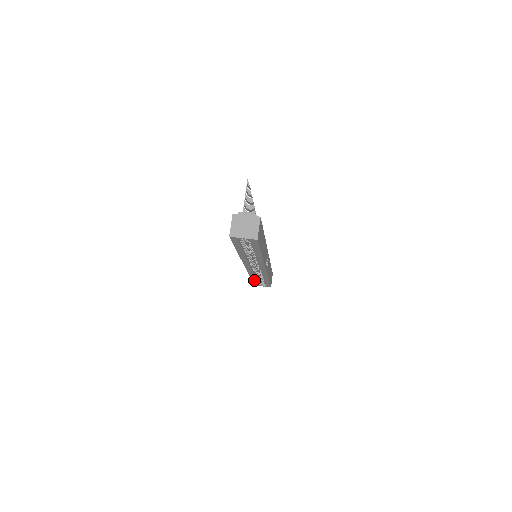
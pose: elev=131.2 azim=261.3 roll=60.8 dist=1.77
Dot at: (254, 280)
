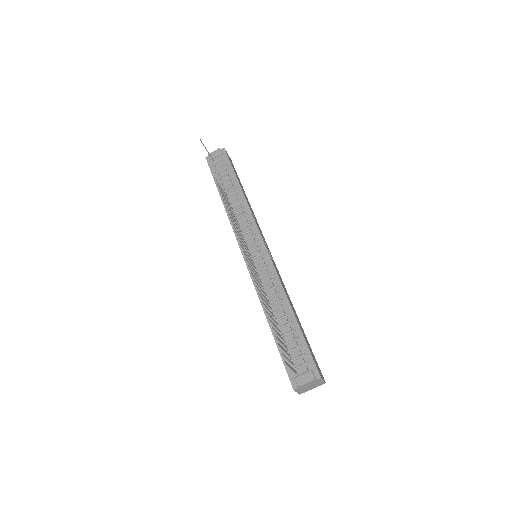
Dot at: occluded
